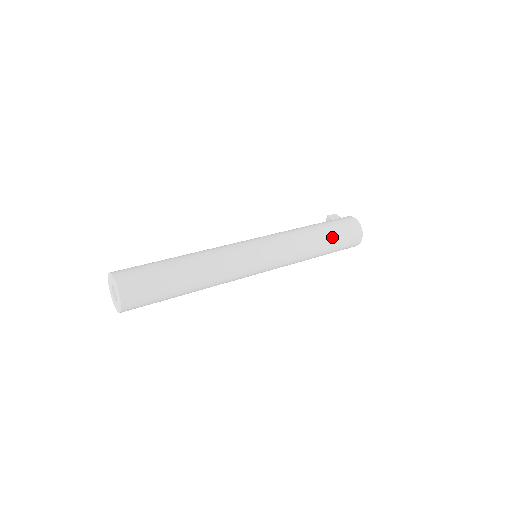
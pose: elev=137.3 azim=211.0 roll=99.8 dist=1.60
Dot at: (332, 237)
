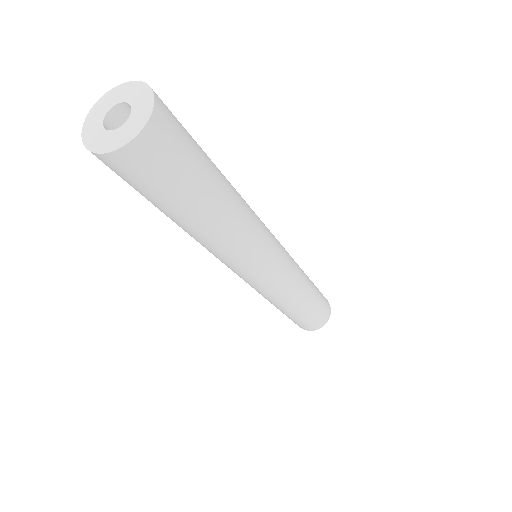
Dot at: (316, 290)
